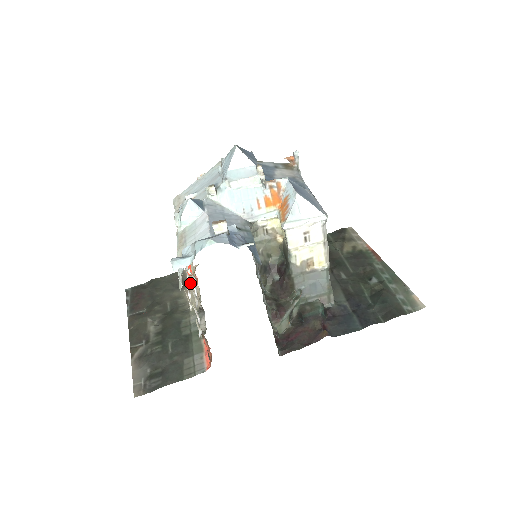
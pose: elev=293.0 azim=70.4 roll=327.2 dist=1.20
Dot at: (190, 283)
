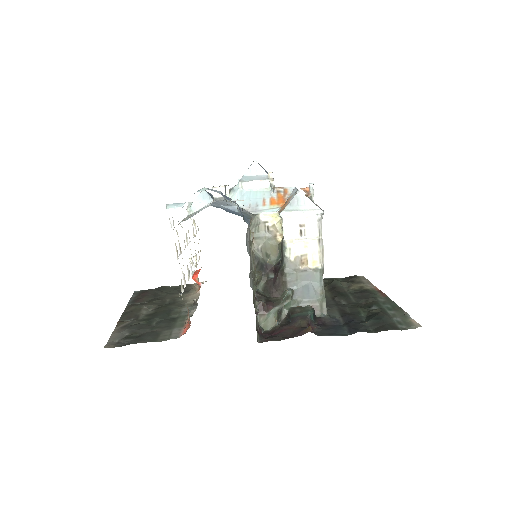
Dot at: (194, 290)
